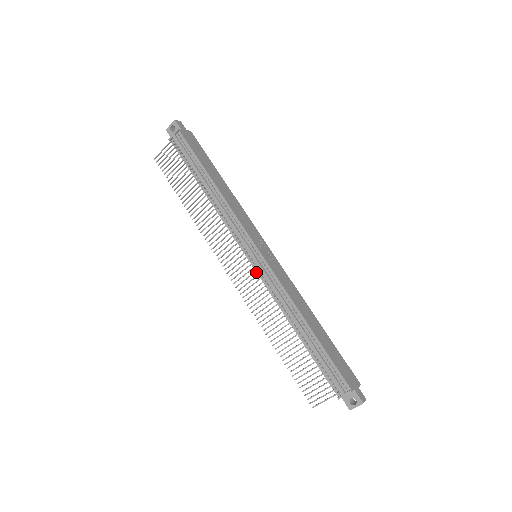
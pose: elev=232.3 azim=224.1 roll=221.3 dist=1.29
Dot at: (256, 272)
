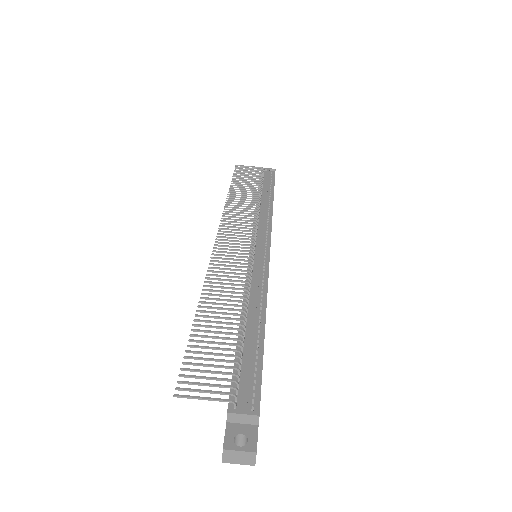
Dot at: (249, 256)
